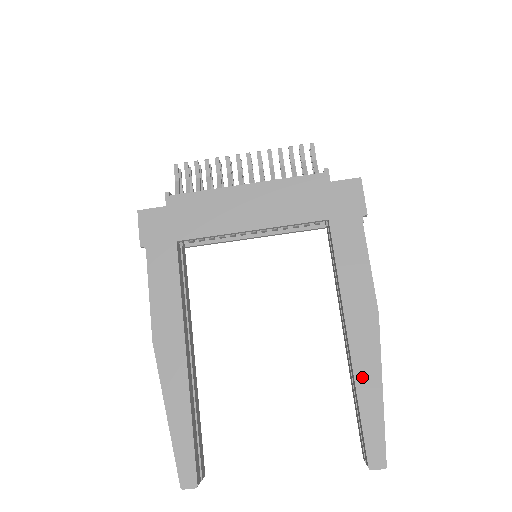
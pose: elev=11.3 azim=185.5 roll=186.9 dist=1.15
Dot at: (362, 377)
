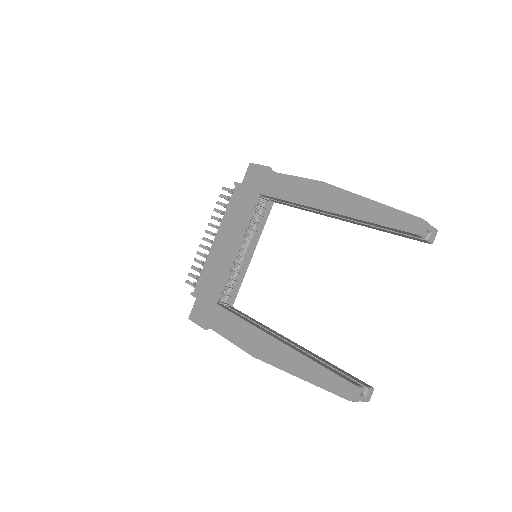
Dot at: (353, 211)
